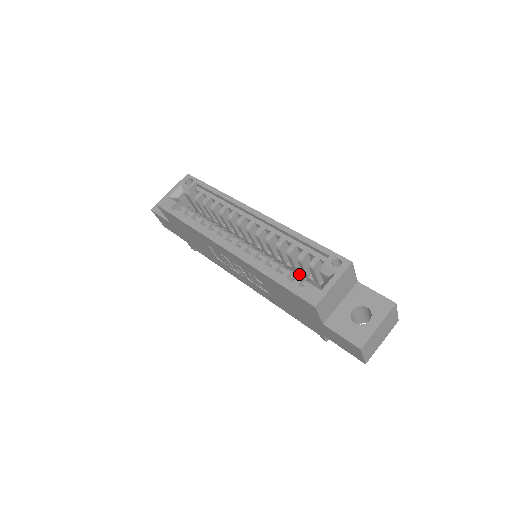
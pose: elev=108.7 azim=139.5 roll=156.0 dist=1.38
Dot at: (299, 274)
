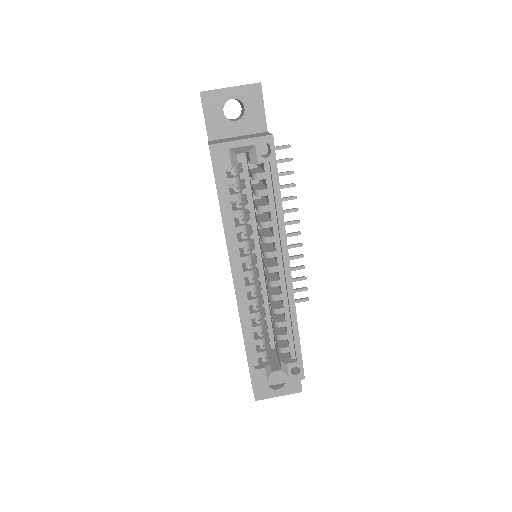
Dot at: (268, 338)
